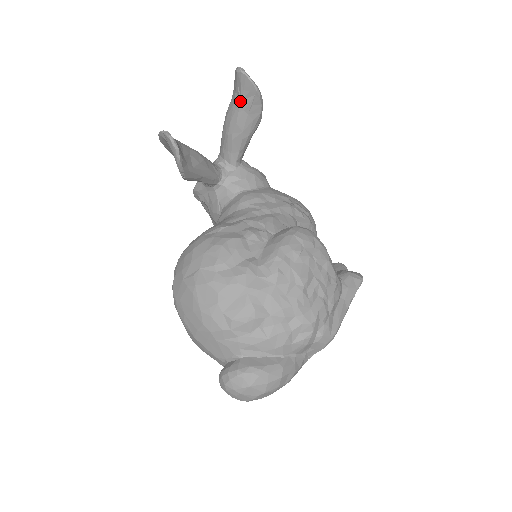
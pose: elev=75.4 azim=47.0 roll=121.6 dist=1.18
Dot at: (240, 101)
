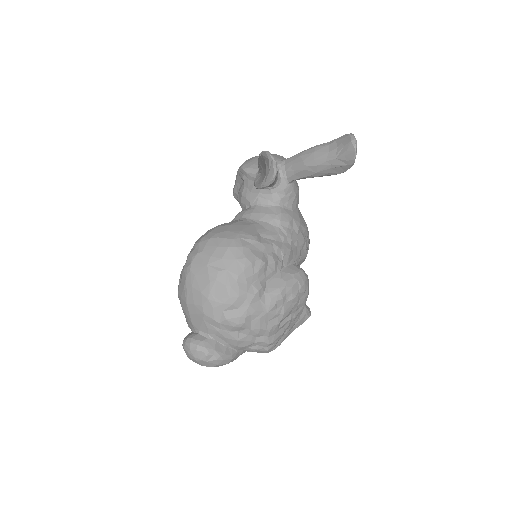
Dot at: (335, 157)
